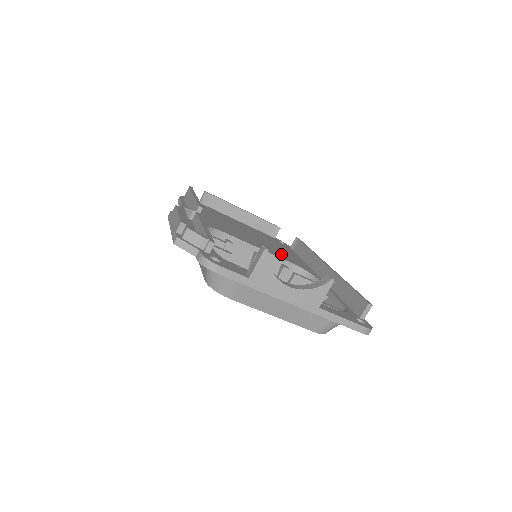
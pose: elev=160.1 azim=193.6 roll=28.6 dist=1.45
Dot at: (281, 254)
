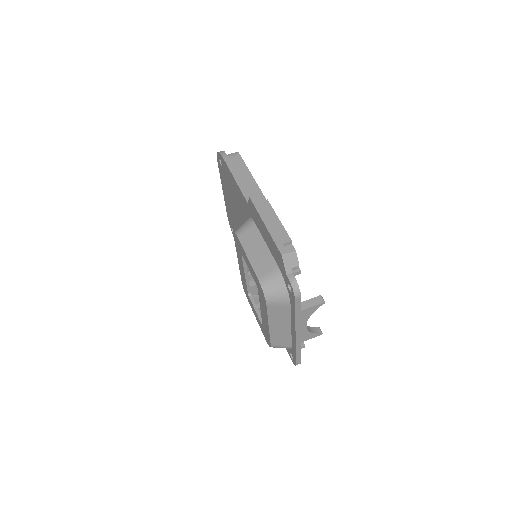
Dot at: occluded
